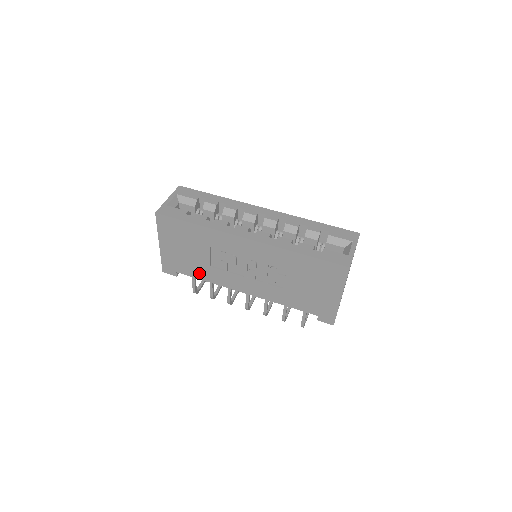
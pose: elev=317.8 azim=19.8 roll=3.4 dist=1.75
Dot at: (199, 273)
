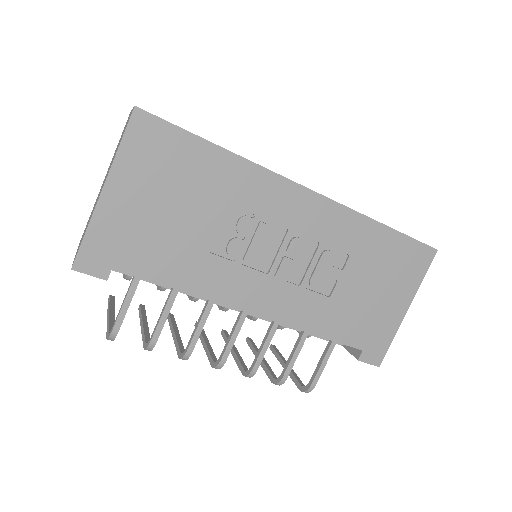
Dot at: (171, 269)
